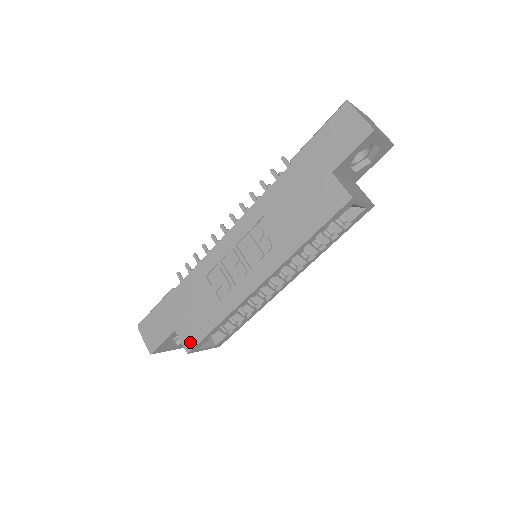
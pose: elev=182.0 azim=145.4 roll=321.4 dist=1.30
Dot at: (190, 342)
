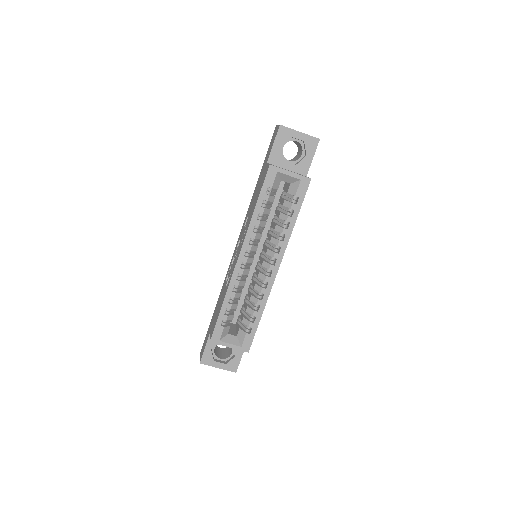
Dot at: (212, 332)
